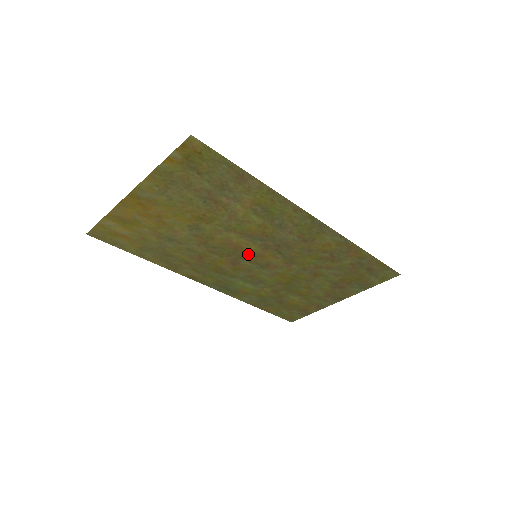
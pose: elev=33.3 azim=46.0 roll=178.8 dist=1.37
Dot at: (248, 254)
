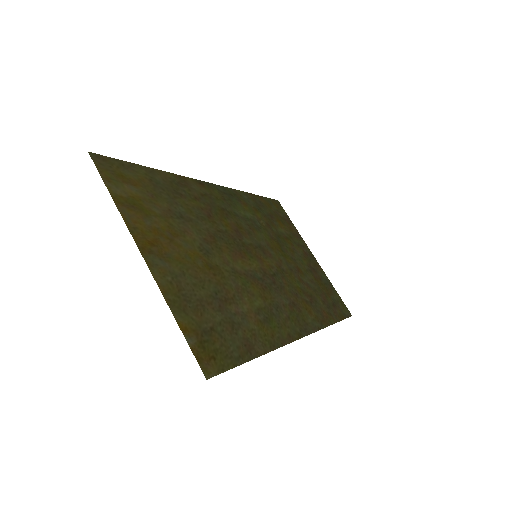
Dot at: (250, 253)
